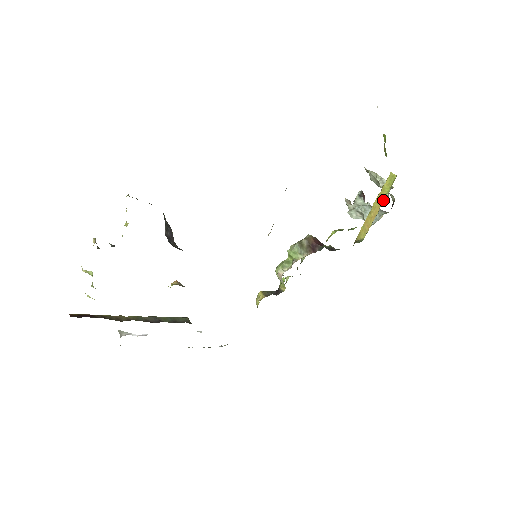
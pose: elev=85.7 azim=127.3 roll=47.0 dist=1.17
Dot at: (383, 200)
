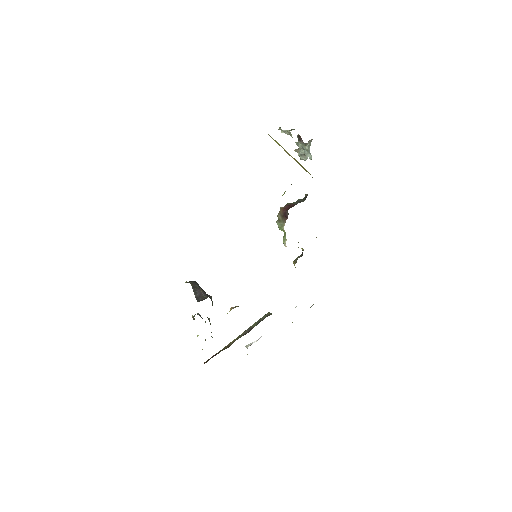
Dot at: (285, 150)
